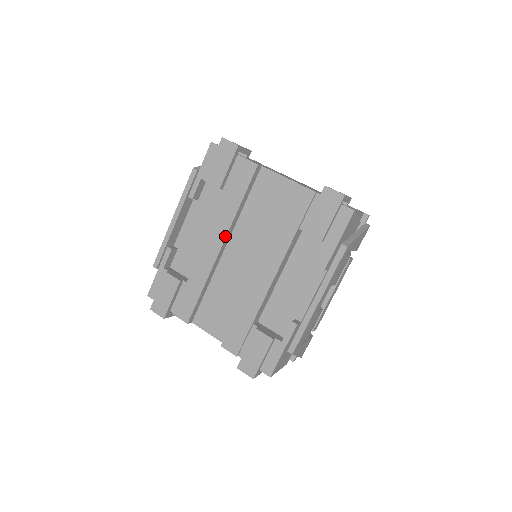
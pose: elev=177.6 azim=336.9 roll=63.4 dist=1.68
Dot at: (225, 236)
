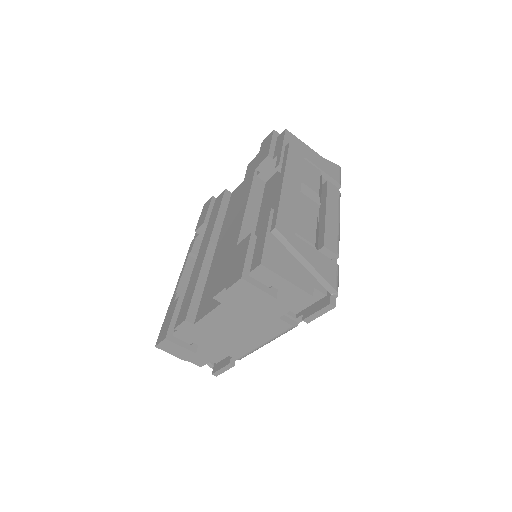
Dot at: (210, 237)
